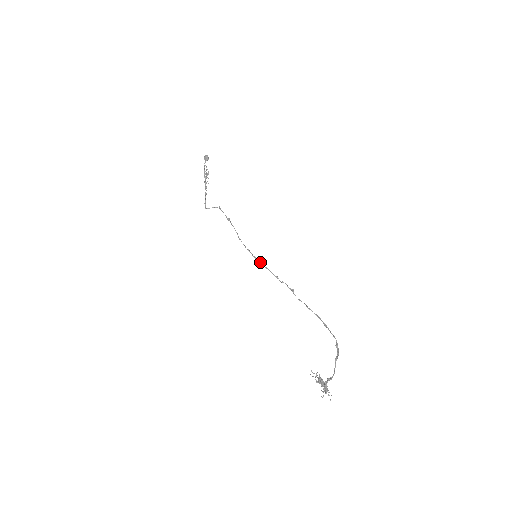
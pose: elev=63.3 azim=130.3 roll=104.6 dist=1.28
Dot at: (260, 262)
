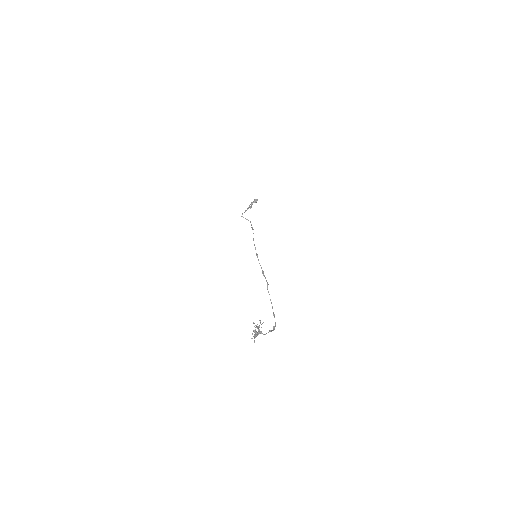
Dot at: occluded
